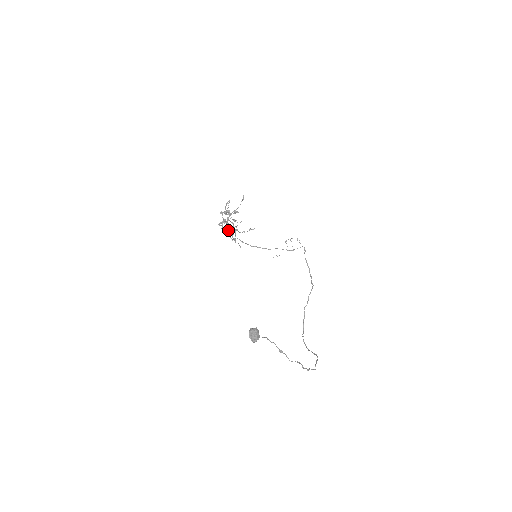
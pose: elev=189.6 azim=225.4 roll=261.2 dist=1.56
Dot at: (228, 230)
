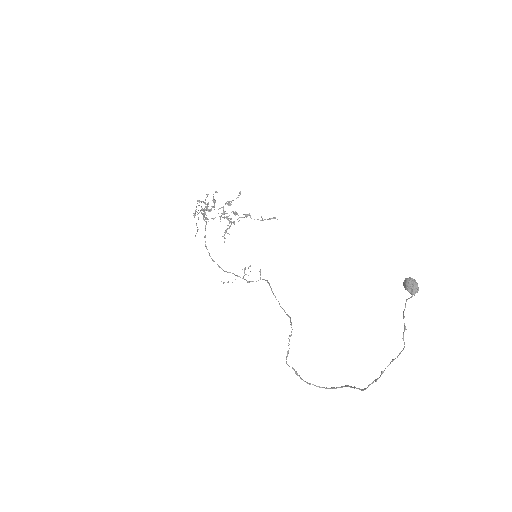
Dot at: occluded
